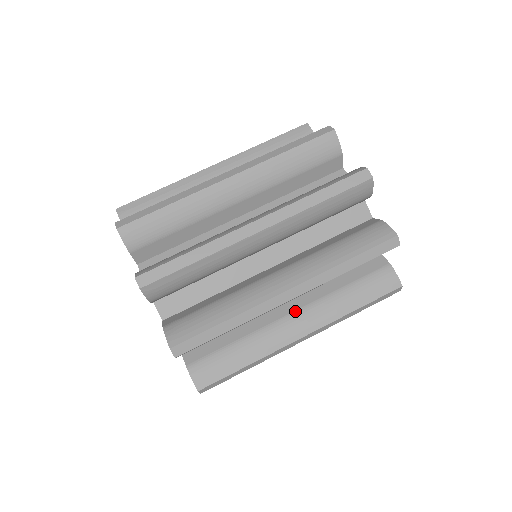
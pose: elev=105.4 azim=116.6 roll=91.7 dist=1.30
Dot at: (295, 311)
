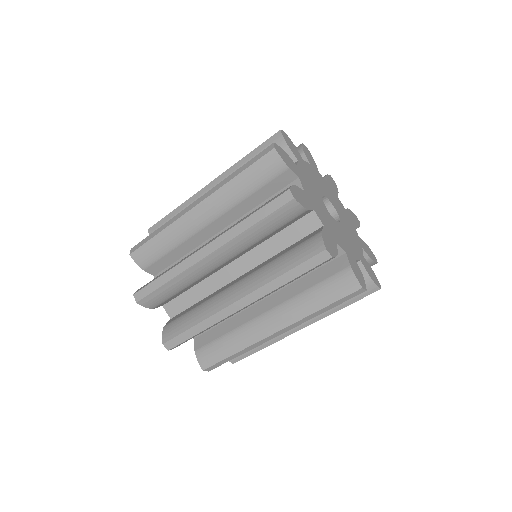
Dot at: occluded
